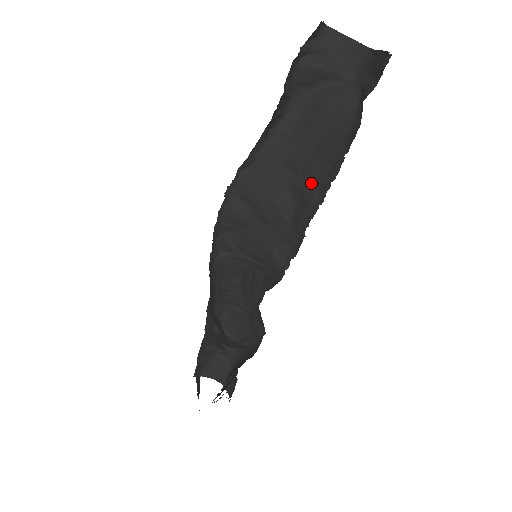
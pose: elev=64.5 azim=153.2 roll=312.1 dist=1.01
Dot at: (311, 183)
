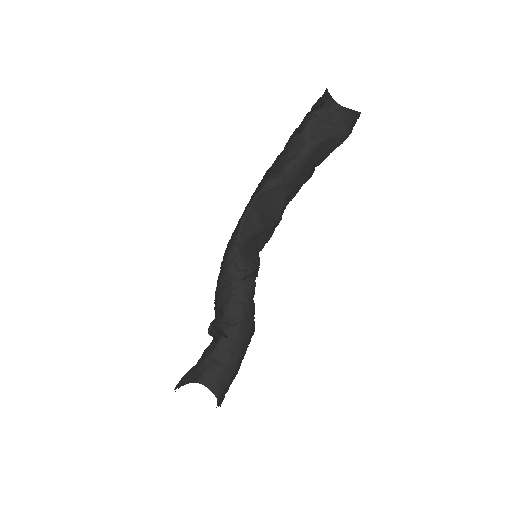
Dot at: (295, 191)
